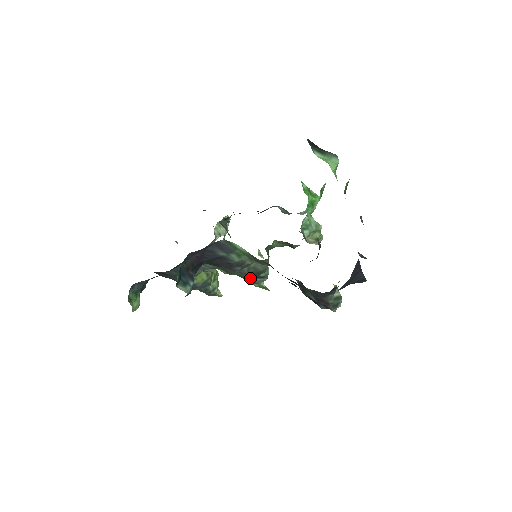
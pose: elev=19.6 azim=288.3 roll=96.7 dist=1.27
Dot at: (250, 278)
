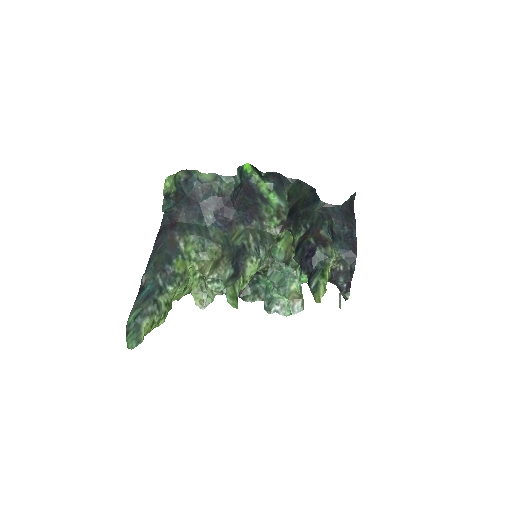
Dot at: (252, 242)
